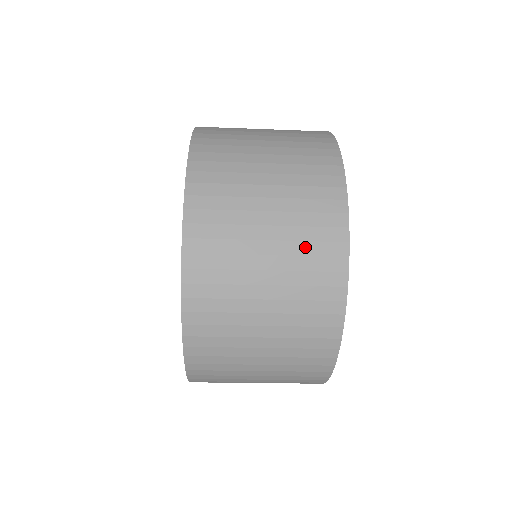
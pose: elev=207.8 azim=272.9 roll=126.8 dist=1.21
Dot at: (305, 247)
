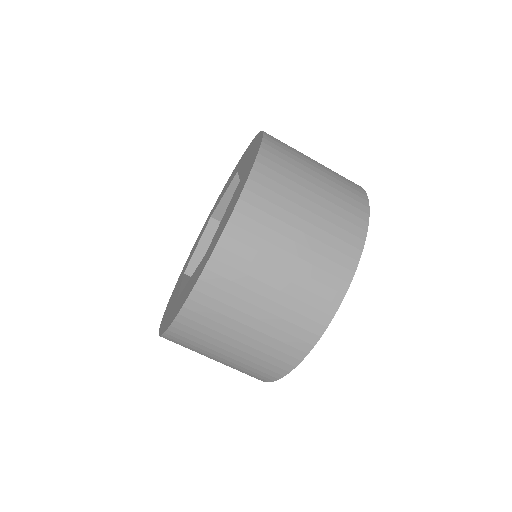
Dot at: (327, 250)
